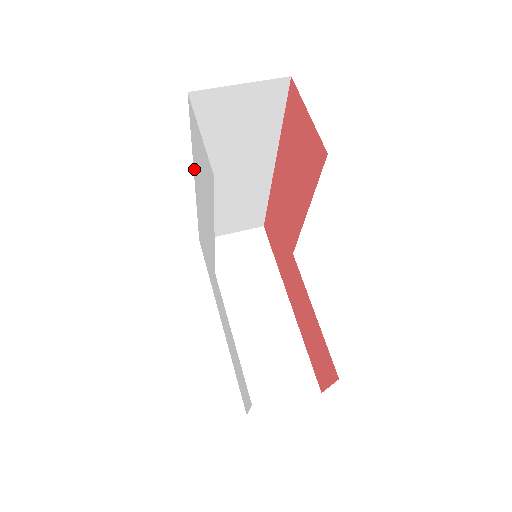
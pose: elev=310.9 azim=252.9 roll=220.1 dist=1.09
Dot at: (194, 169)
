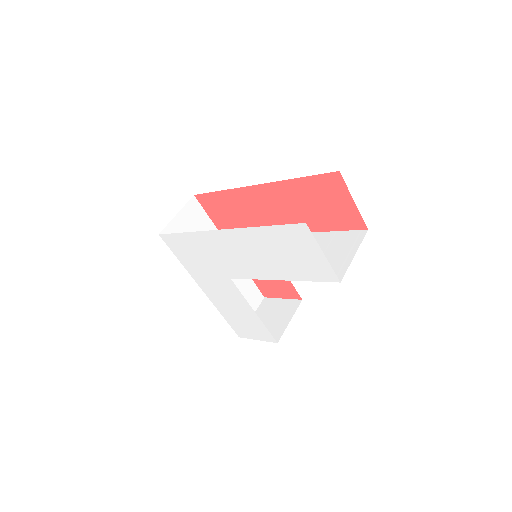
Dot at: (241, 231)
